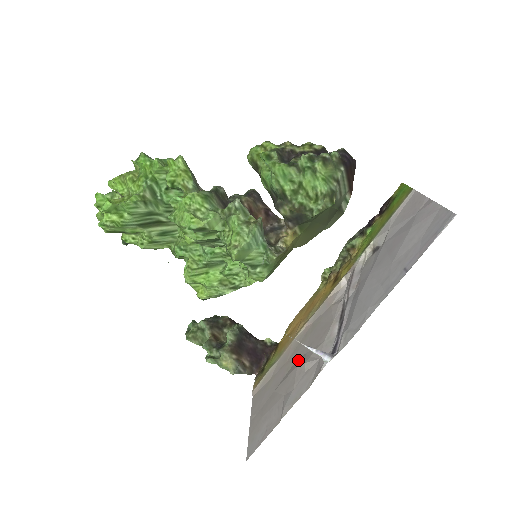
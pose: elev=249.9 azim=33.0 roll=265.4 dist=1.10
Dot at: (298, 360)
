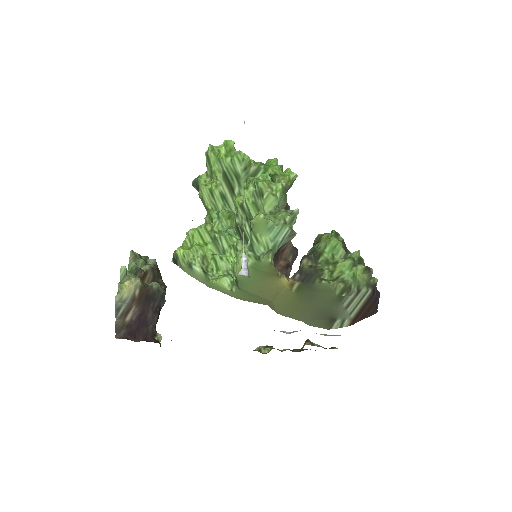
Dot at: occluded
